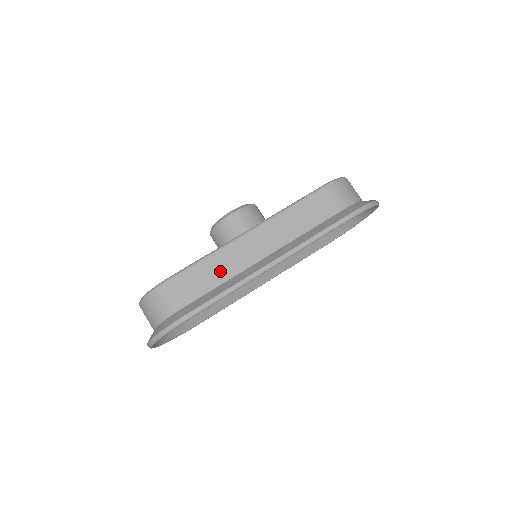
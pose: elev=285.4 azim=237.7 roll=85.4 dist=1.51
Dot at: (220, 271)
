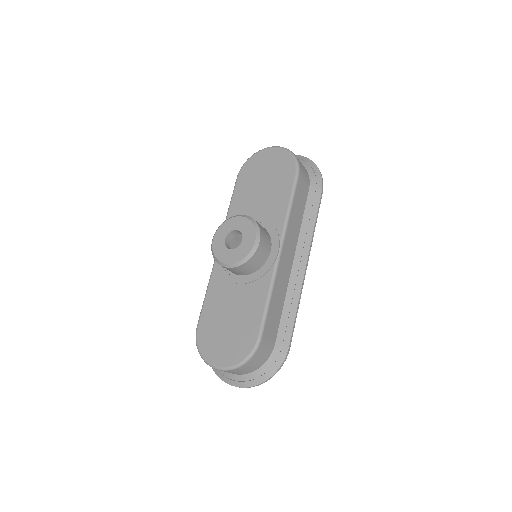
Dot at: (280, 297)
